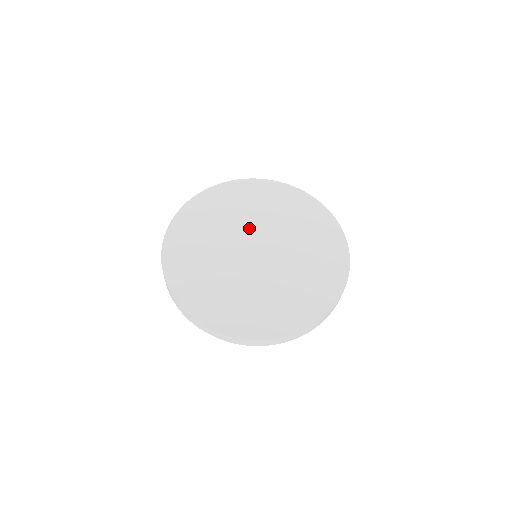
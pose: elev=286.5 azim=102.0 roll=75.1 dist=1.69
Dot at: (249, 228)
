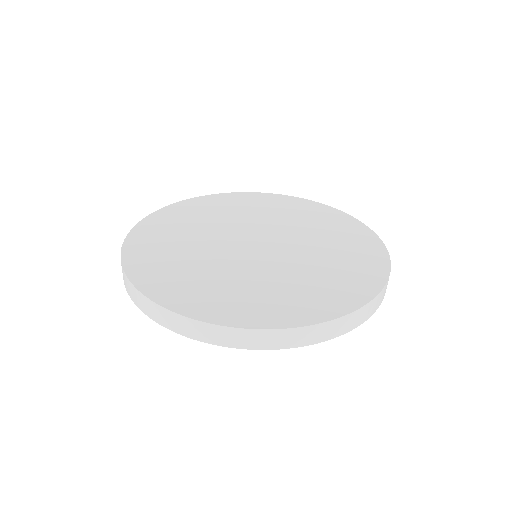
Dot at: (232, 229)
